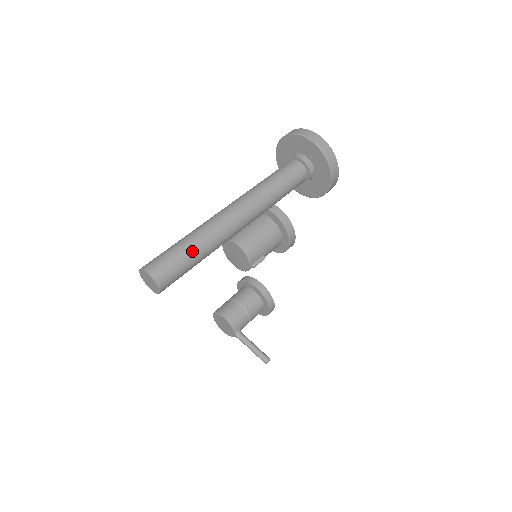
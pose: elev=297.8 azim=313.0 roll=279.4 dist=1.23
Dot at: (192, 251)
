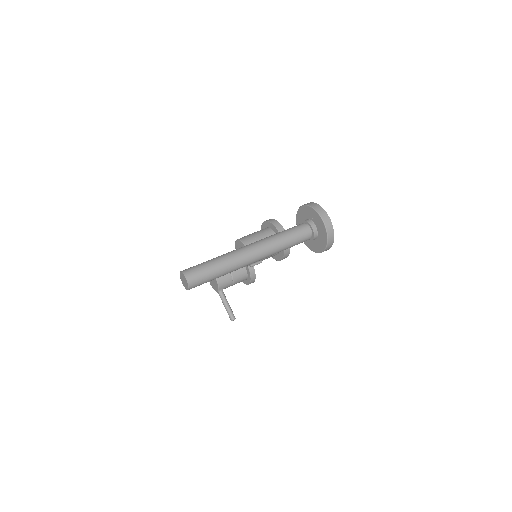
Dot at: (217, 272)
